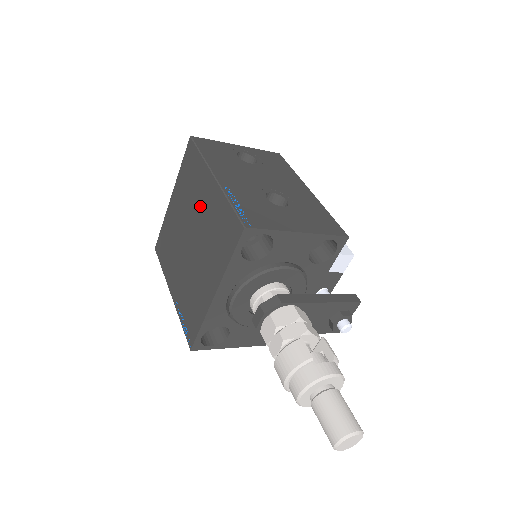
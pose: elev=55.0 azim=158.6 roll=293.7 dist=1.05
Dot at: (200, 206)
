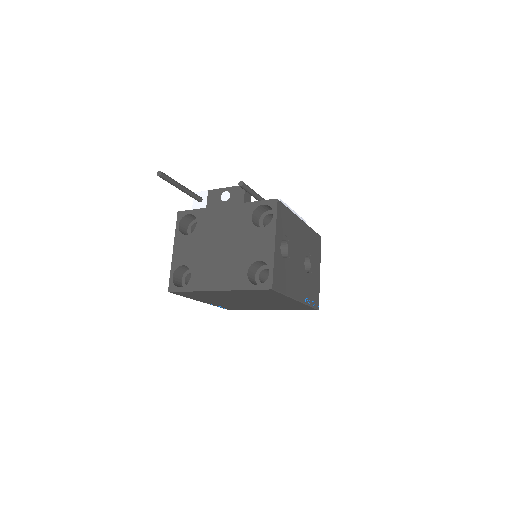
Dot at: (271, 301)
